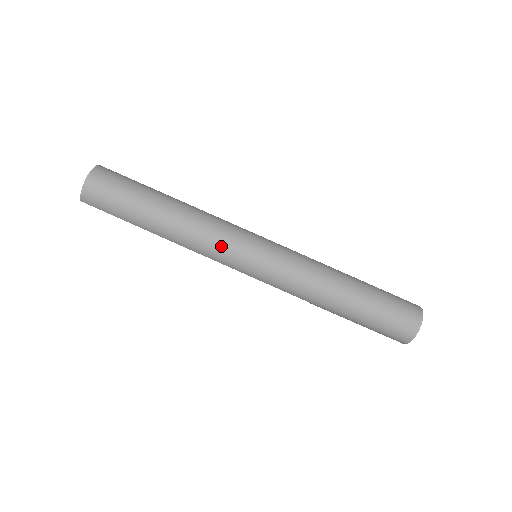
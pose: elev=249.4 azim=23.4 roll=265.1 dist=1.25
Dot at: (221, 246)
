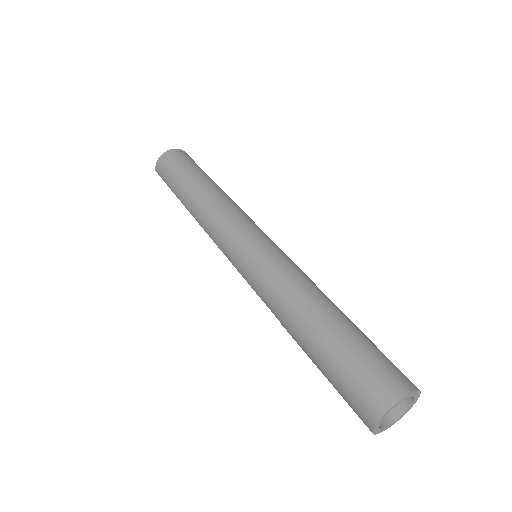
Dot at: (222, 226)
